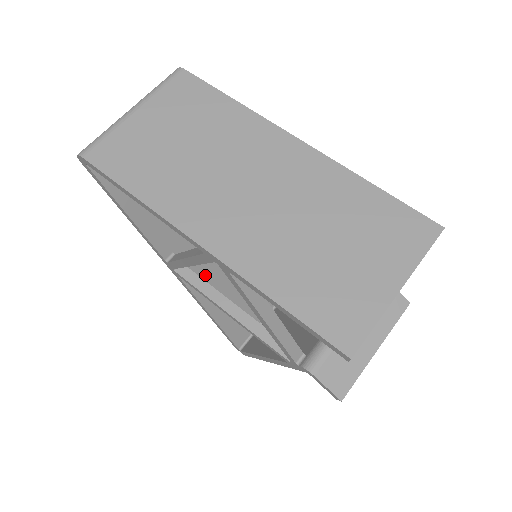
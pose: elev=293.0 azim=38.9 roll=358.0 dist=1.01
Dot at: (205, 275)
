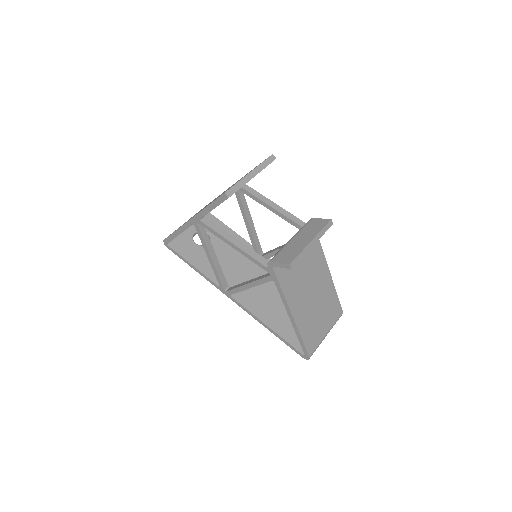
Dot at: (251, 297)
